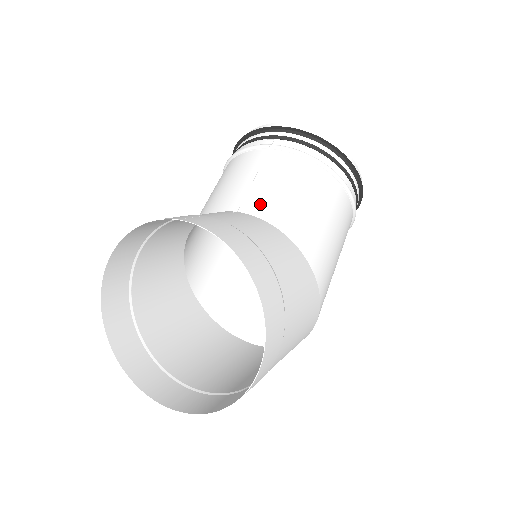
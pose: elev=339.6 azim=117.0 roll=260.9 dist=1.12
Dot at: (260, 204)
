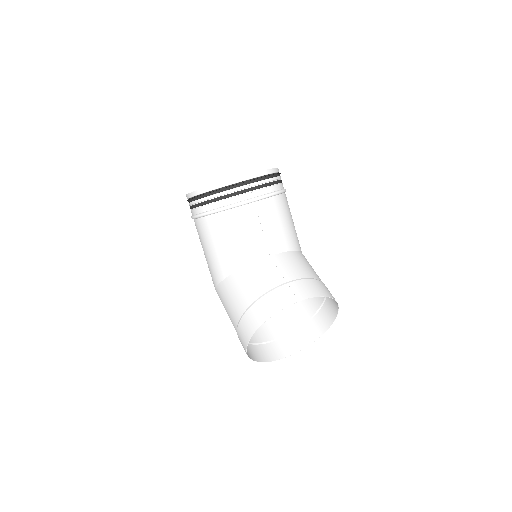
Dot at: (277, 244)
